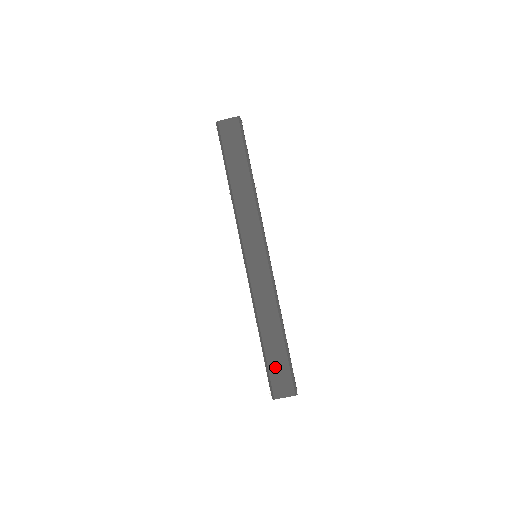
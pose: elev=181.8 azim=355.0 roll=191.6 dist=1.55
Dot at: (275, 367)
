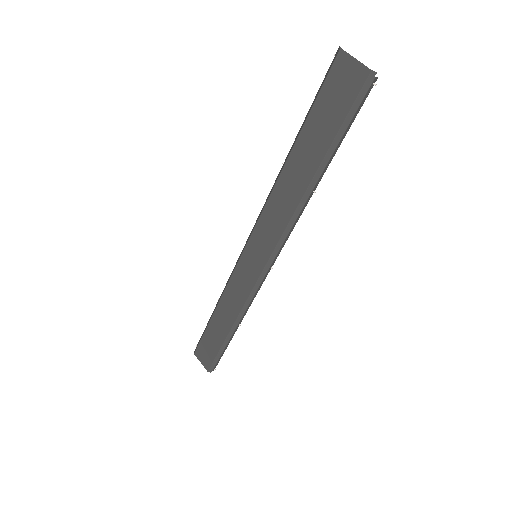
Dot at: (208, 341)
